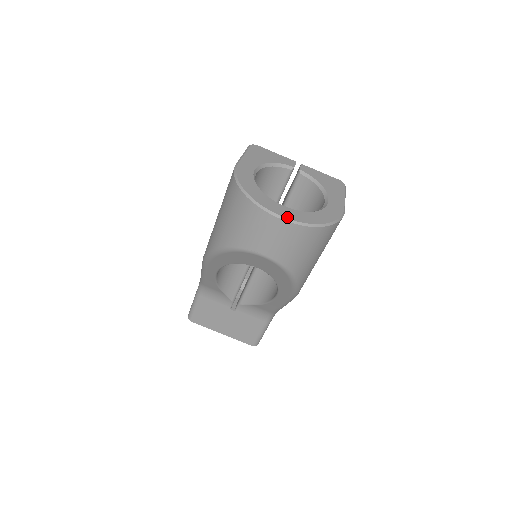
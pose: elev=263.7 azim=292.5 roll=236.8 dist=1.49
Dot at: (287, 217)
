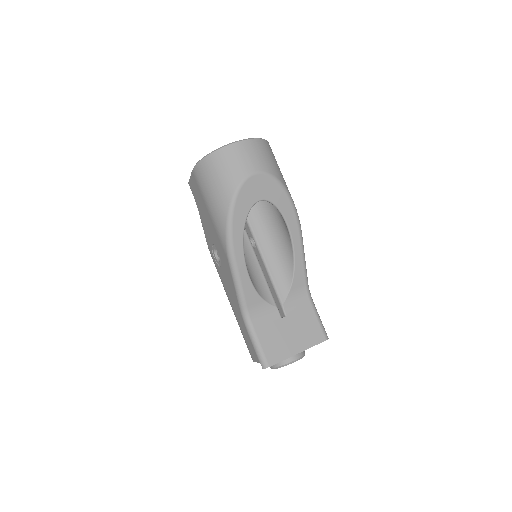
Dot at: (244, 140)
